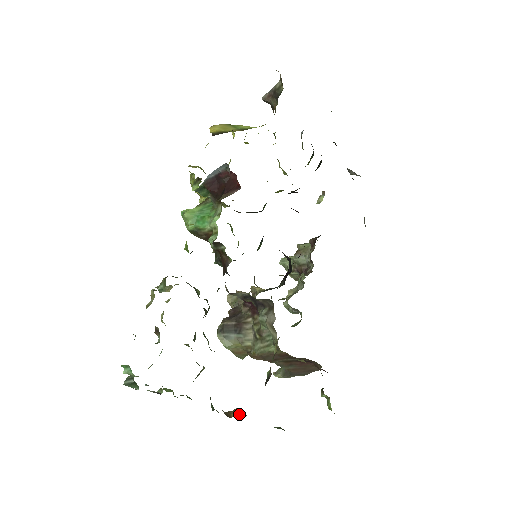
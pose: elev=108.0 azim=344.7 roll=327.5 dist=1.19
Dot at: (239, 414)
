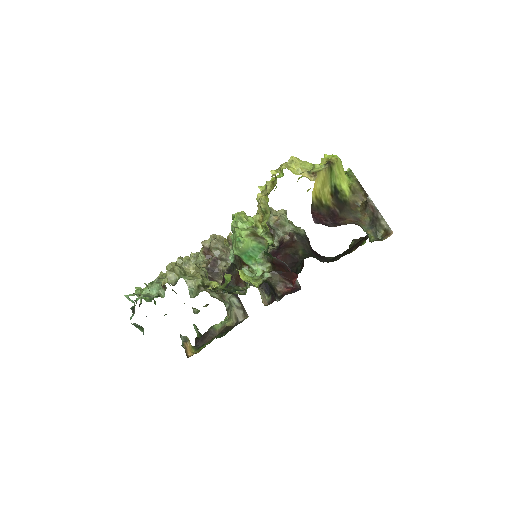
Dot at: (191, 350)
